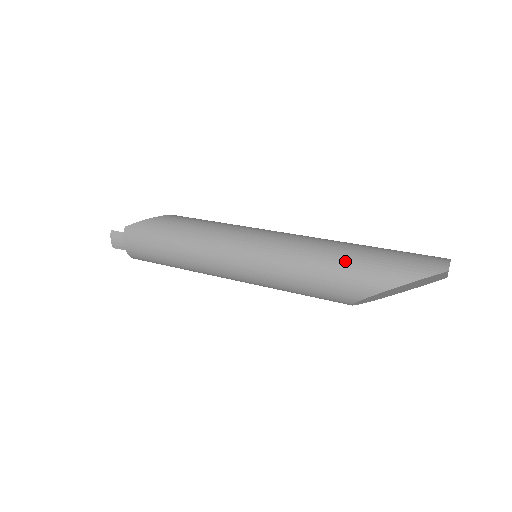
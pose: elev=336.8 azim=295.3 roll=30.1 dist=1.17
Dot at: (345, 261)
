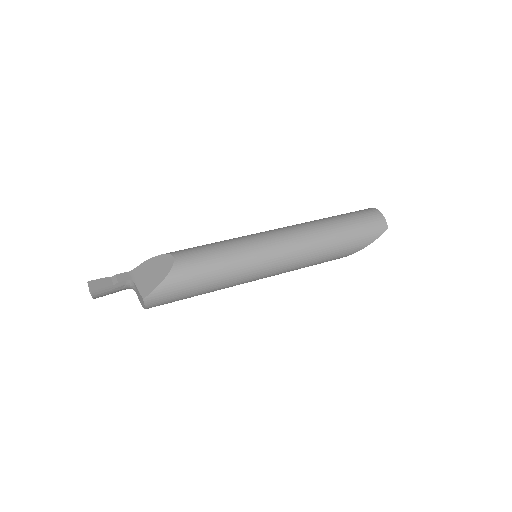
Dot at: (335, 247)
